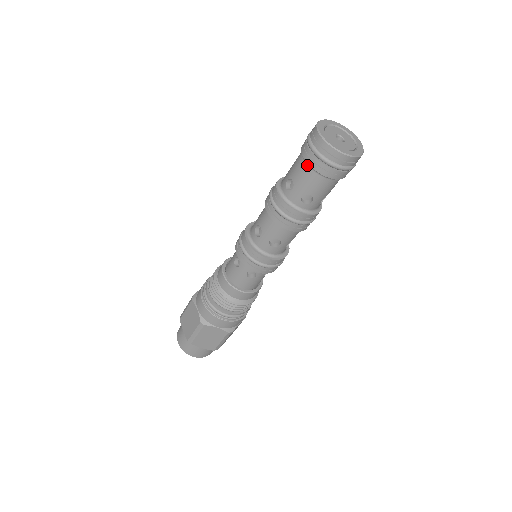
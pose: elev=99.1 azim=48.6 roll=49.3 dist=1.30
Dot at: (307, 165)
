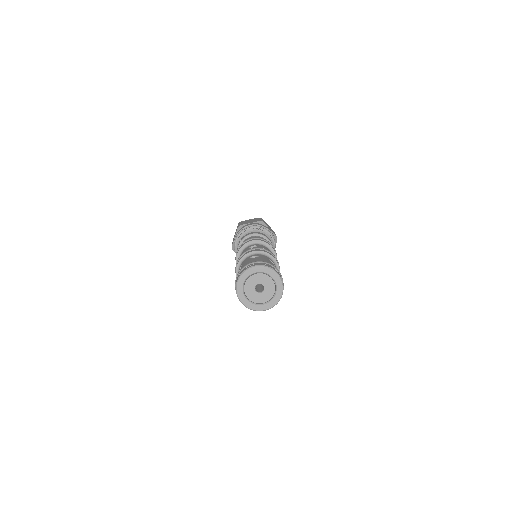
Dot at: occluded
